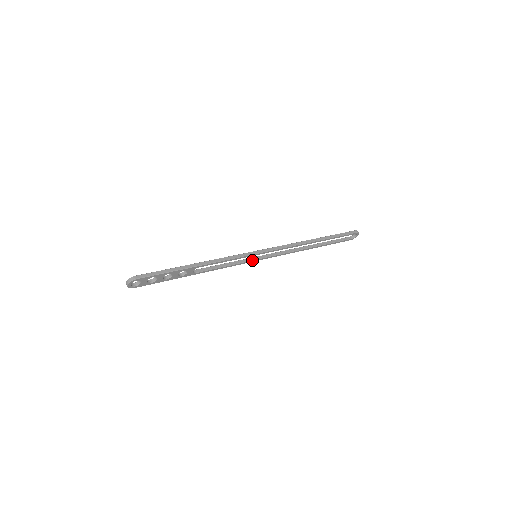
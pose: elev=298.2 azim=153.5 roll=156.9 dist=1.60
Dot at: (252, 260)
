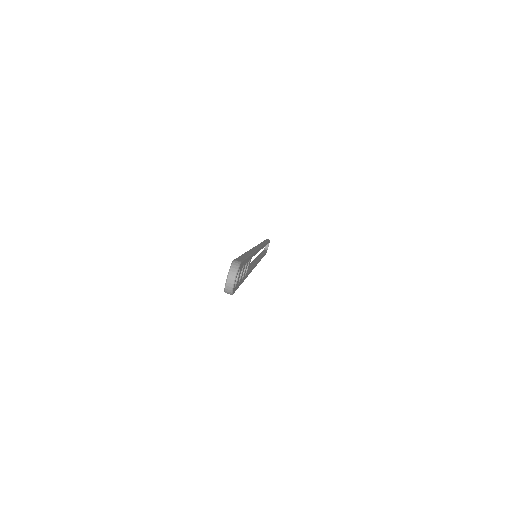
Dot at: (256, 263)
